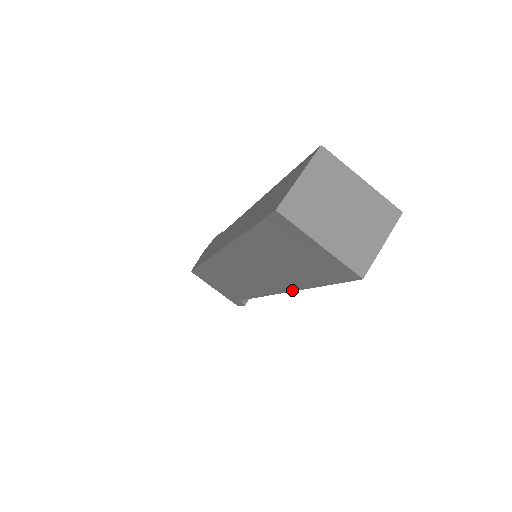
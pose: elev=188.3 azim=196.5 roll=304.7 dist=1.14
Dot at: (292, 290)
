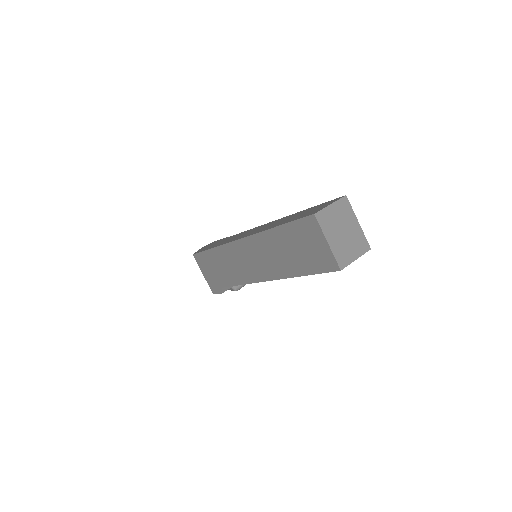
Dot at: (281, 278)
